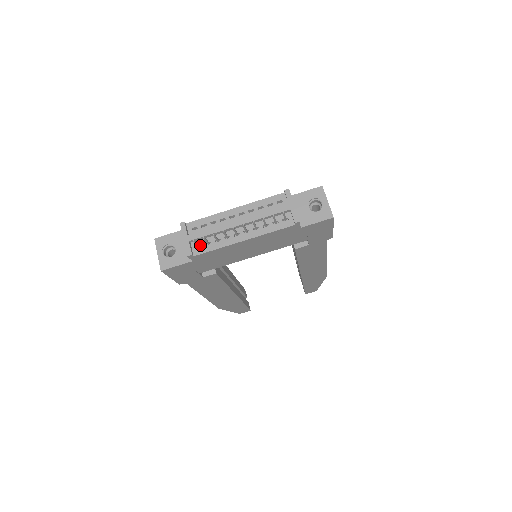
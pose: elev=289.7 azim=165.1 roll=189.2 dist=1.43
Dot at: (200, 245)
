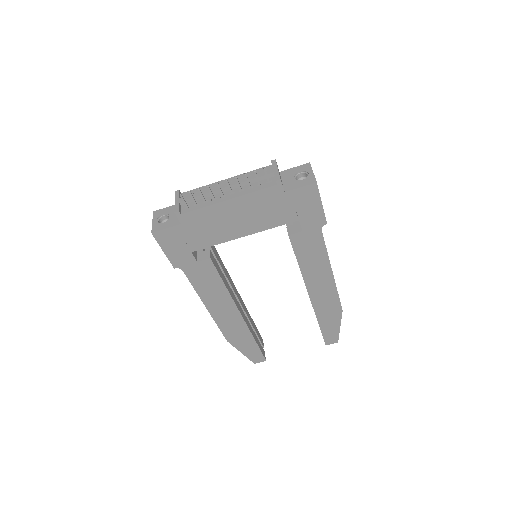
Dot at: (189, 207)
